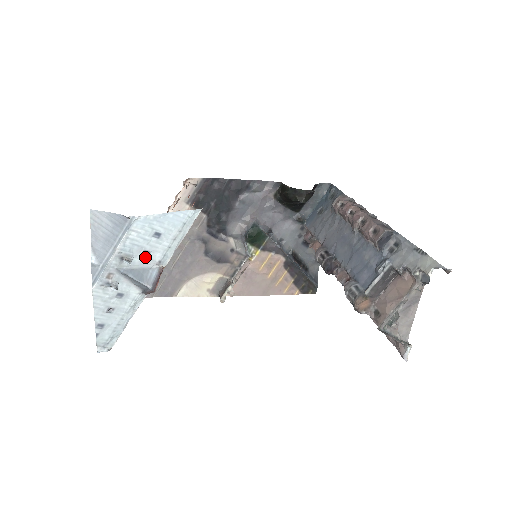
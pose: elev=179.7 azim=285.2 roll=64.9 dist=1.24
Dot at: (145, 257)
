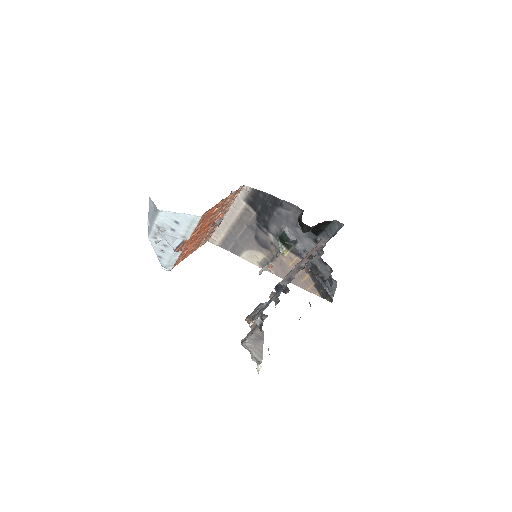
Dot at: (174, 231)
